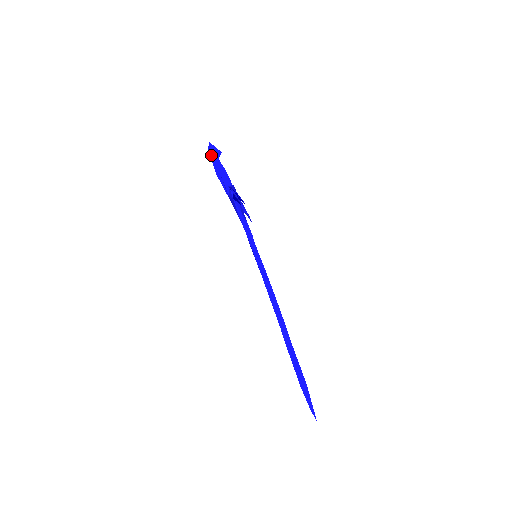
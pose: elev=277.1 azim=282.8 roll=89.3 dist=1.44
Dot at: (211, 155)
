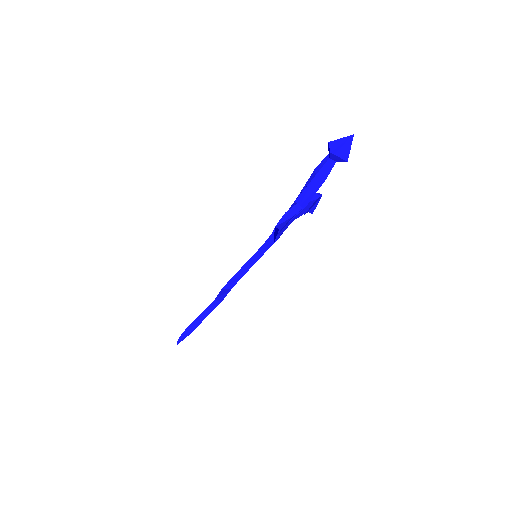
Dot at: (330, 153)
